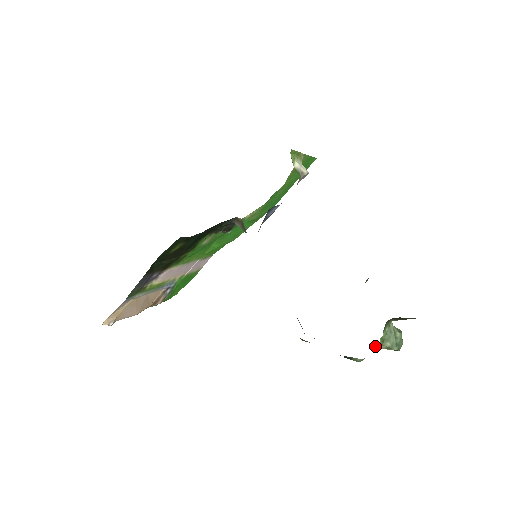
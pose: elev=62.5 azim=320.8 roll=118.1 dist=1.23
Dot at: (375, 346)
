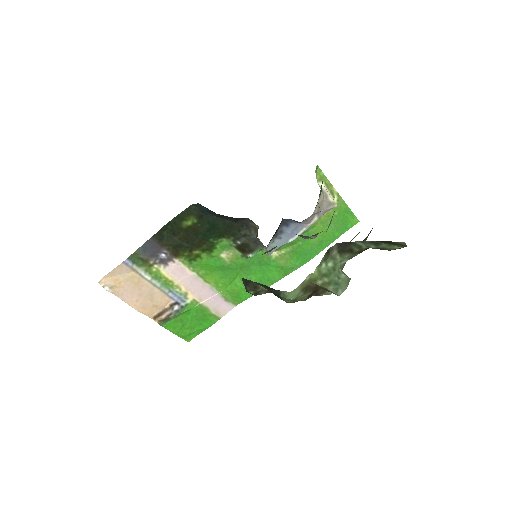
Dot at: (310, 281)
